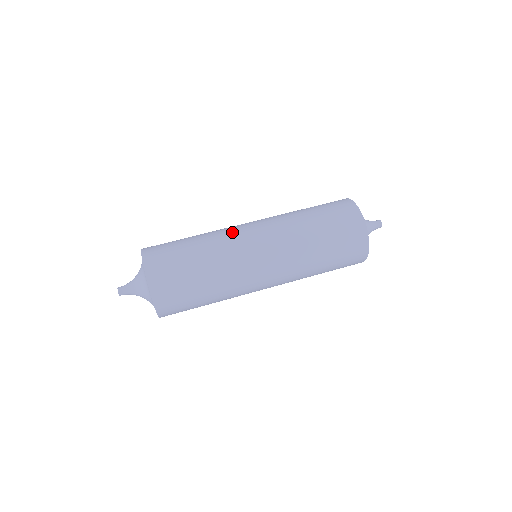
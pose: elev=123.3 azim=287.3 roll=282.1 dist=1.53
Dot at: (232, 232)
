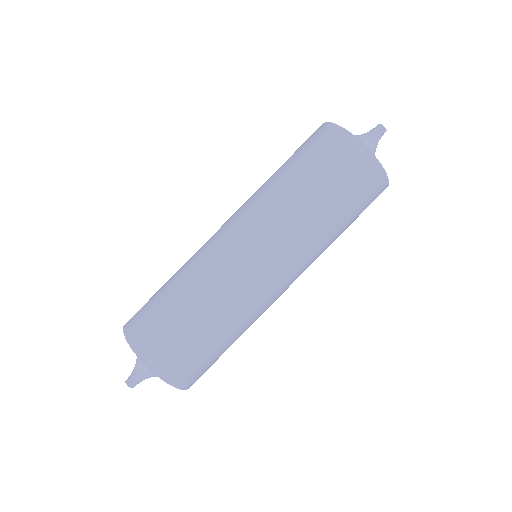
Dot at: (205, 243)
